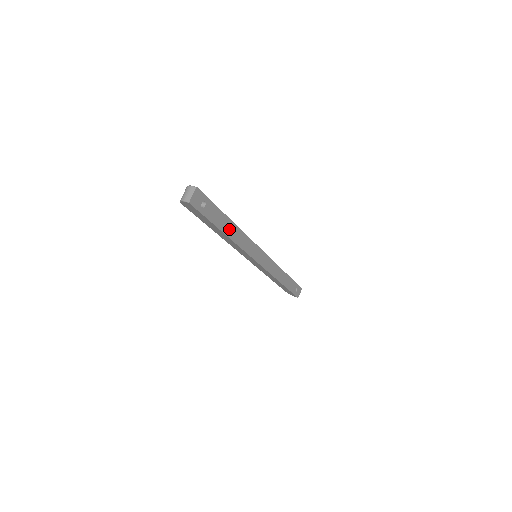
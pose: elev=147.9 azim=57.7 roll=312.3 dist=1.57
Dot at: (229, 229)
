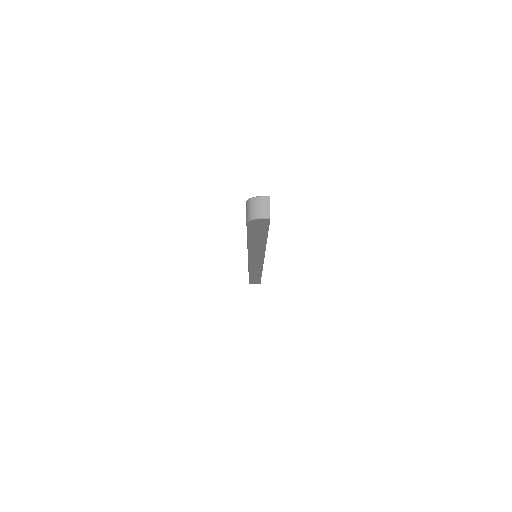
Dot at: occluded
